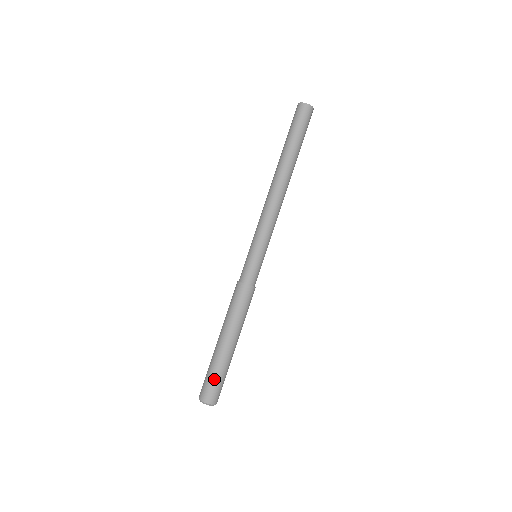
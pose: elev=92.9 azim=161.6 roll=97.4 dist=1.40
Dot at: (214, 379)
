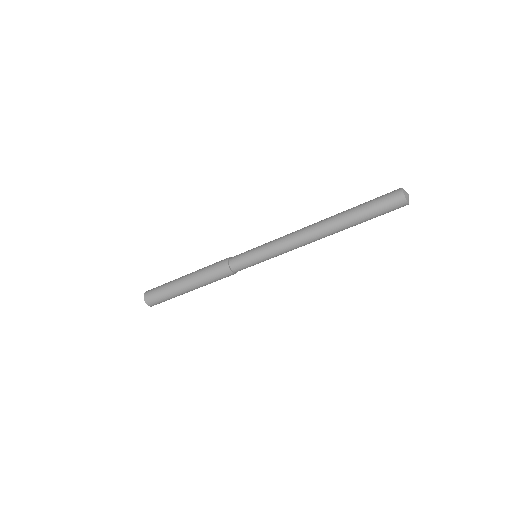
Dot at: (165, 300)
